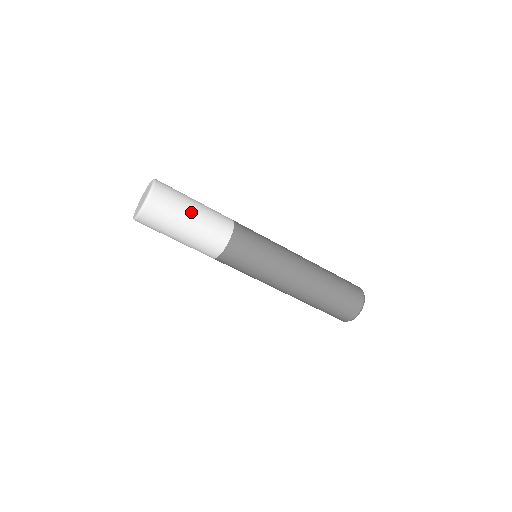
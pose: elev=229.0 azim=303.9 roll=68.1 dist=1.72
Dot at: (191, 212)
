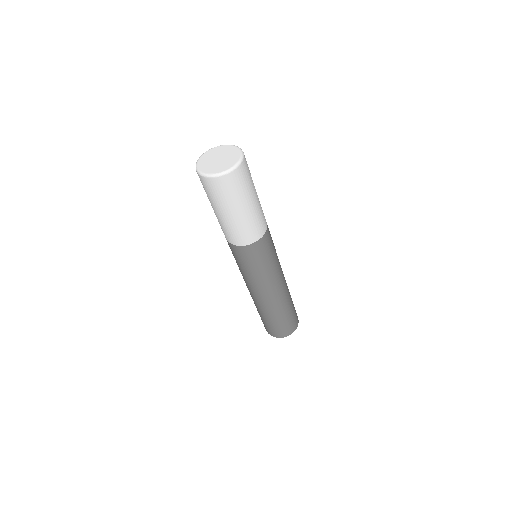
Dot at: (249, 203)
